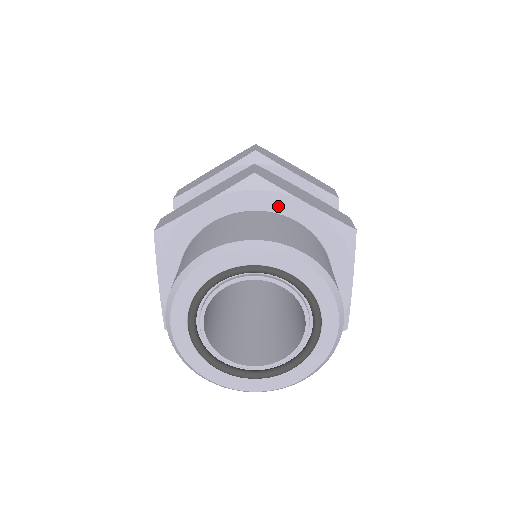
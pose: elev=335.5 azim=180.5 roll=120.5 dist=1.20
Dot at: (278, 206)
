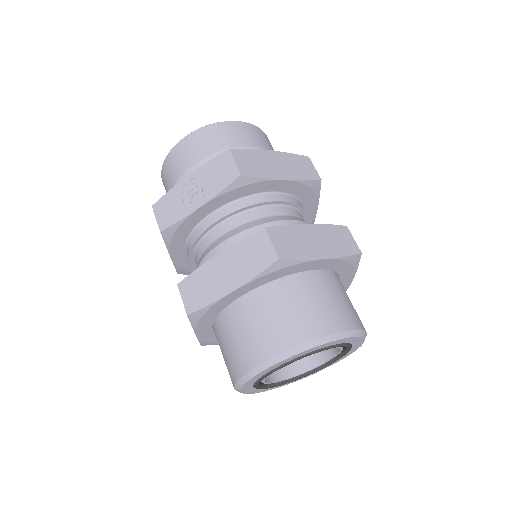
Dot at: (345, 274)
